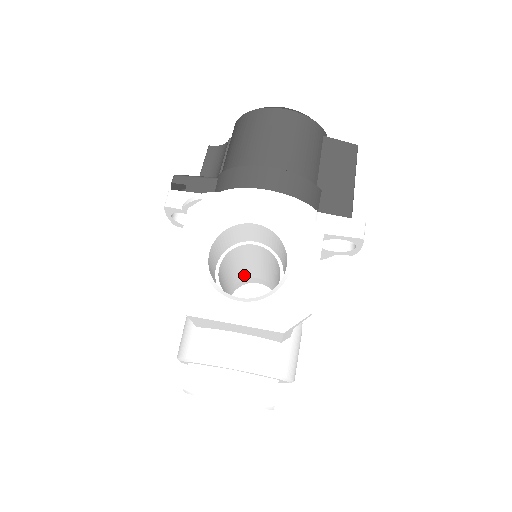
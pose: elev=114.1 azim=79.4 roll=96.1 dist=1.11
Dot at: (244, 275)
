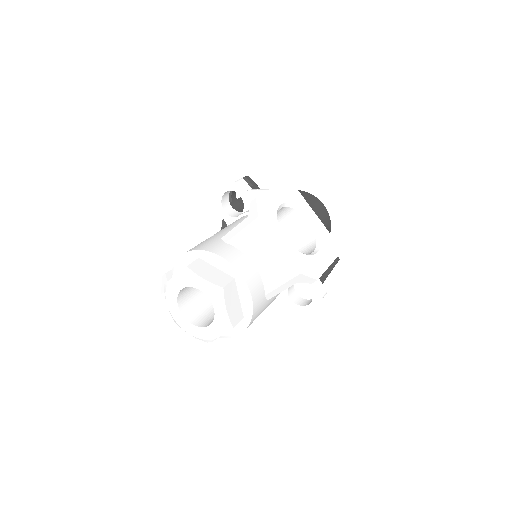
Dot at: occluded
